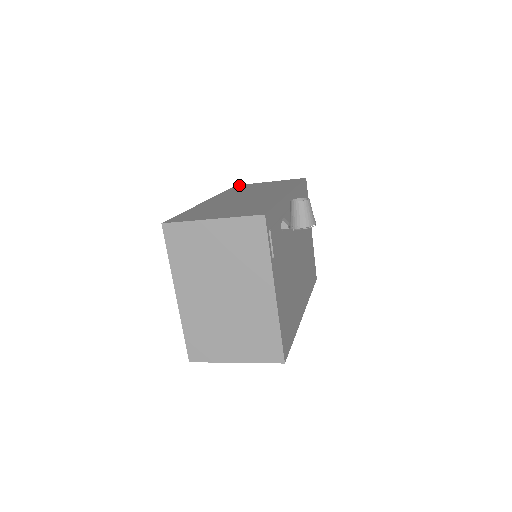
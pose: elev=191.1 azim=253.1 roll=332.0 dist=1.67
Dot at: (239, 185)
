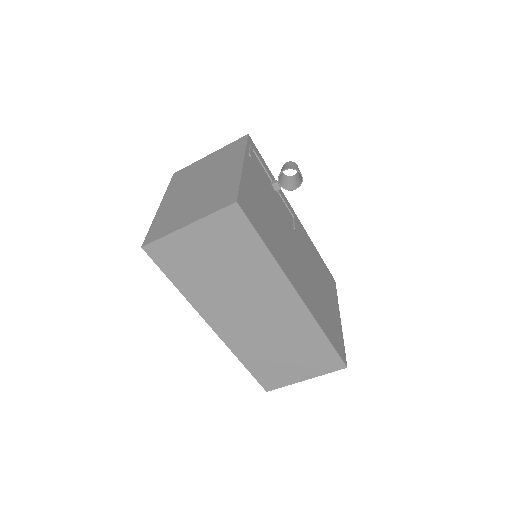
Dot at: occluded
